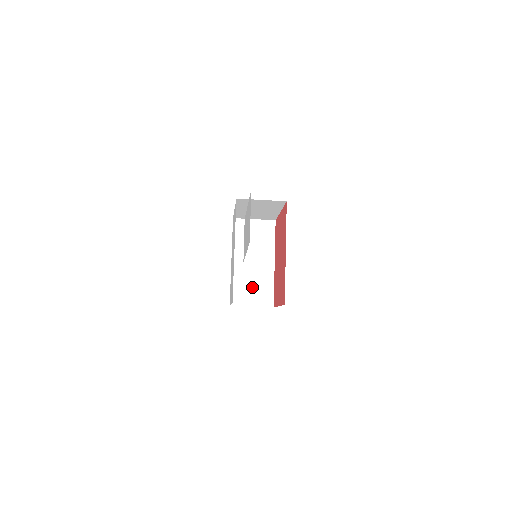
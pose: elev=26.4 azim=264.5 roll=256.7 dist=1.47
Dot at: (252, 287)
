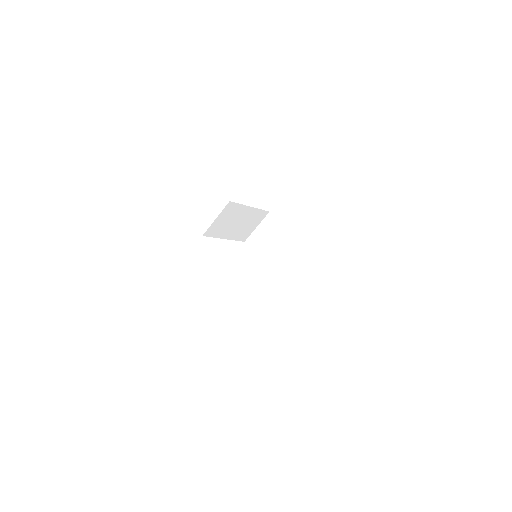
Dot at: (297, 274)
